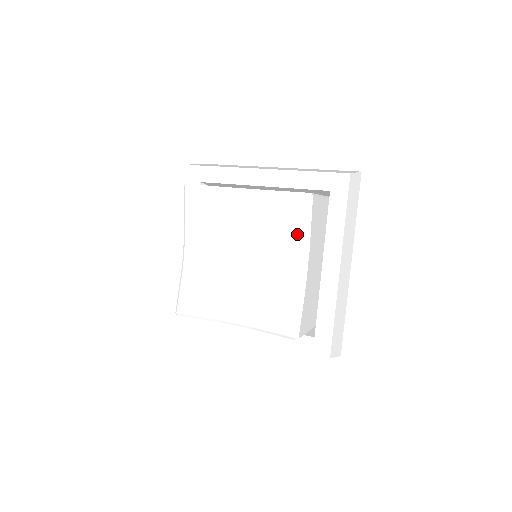
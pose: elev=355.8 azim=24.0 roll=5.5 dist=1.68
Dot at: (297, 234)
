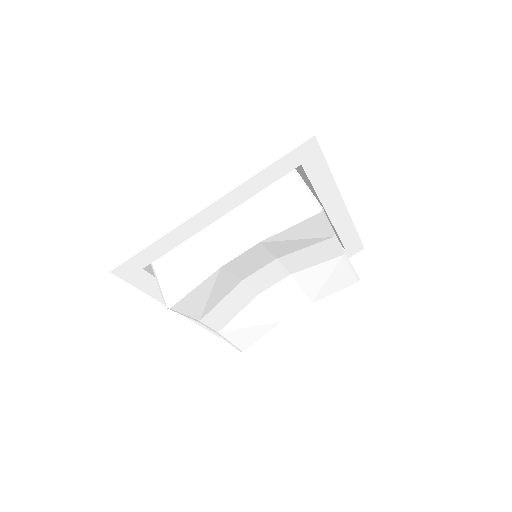
Dot at: (321, 293)
